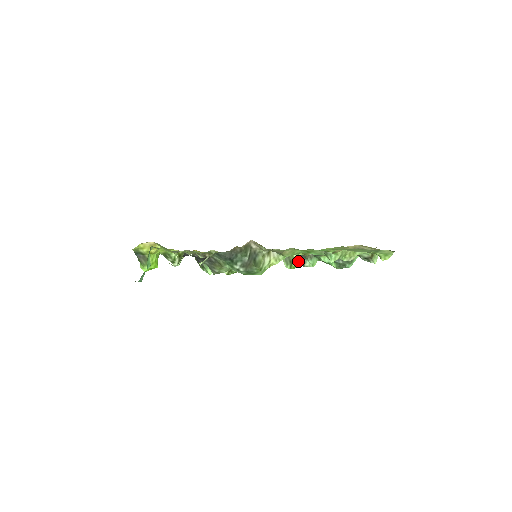
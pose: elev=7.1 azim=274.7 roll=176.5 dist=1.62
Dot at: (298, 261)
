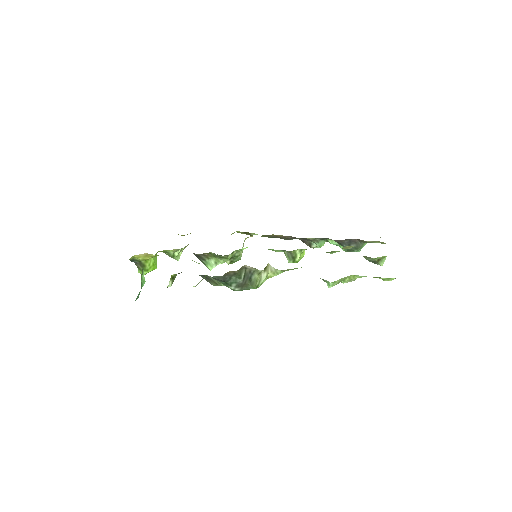
Dot at: (301, 255)
